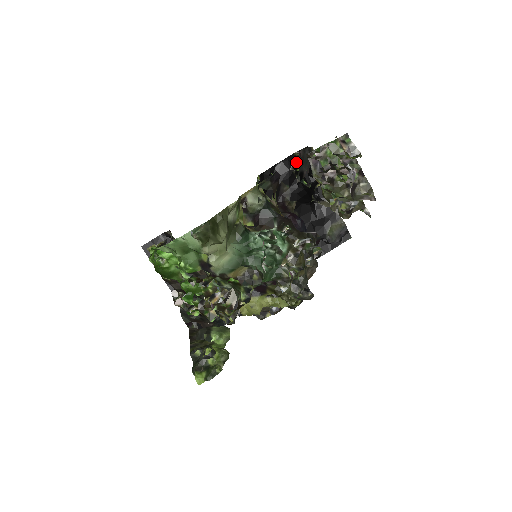
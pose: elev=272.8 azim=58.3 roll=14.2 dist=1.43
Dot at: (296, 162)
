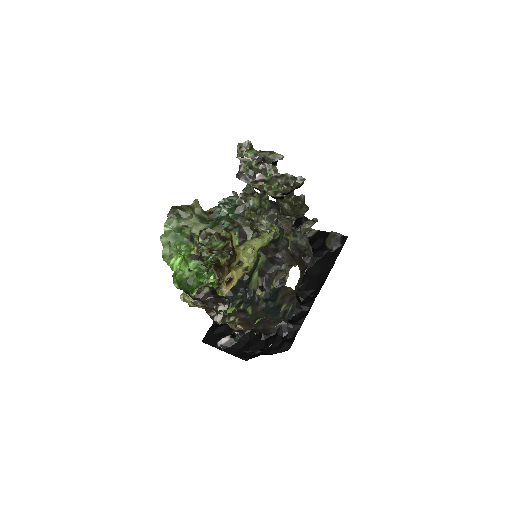
Dot at: occluded
